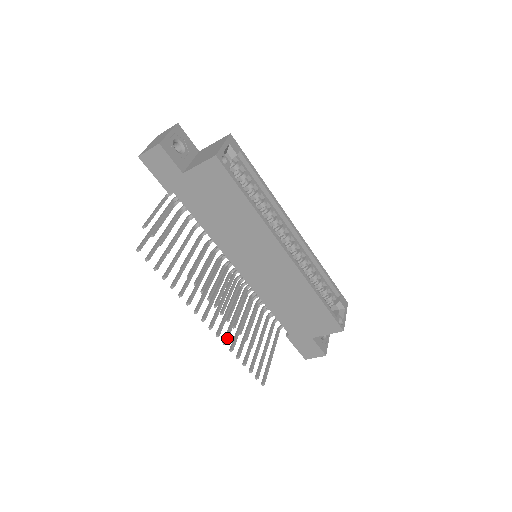
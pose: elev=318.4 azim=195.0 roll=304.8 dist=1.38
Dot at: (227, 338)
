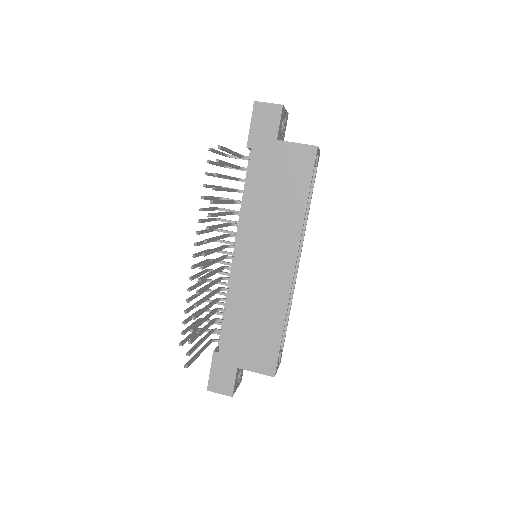
Dot at: (201, 292)
